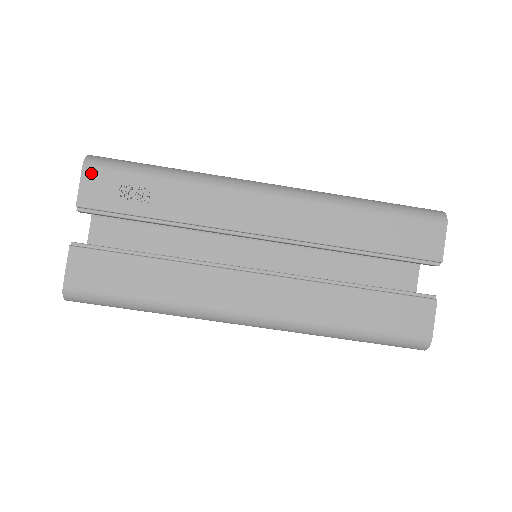
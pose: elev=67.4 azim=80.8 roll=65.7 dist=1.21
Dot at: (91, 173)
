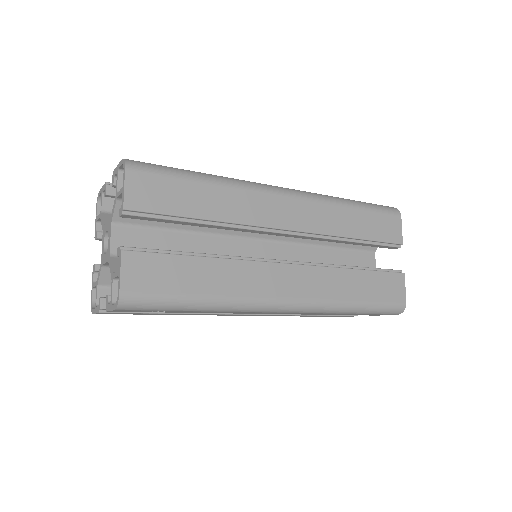
Dot at: occluded
